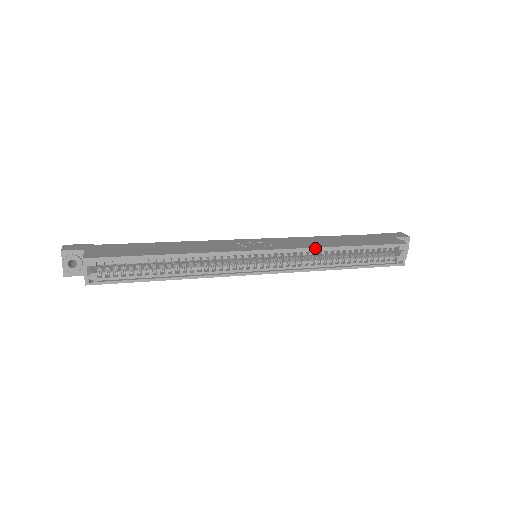
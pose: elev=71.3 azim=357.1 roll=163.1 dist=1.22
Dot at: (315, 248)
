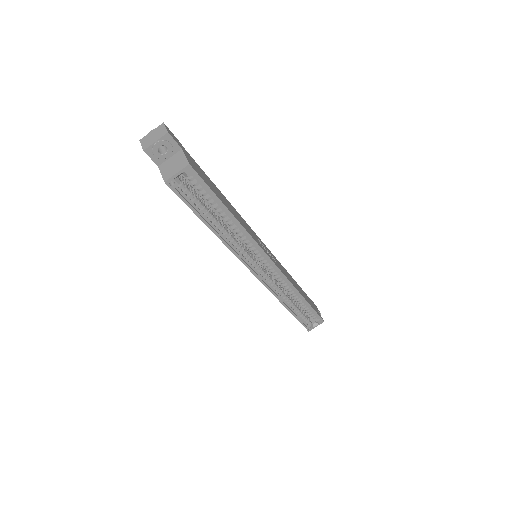
Dot at: (293, 286)
